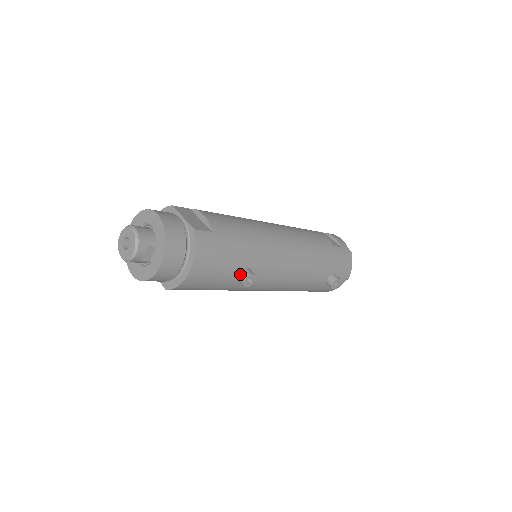
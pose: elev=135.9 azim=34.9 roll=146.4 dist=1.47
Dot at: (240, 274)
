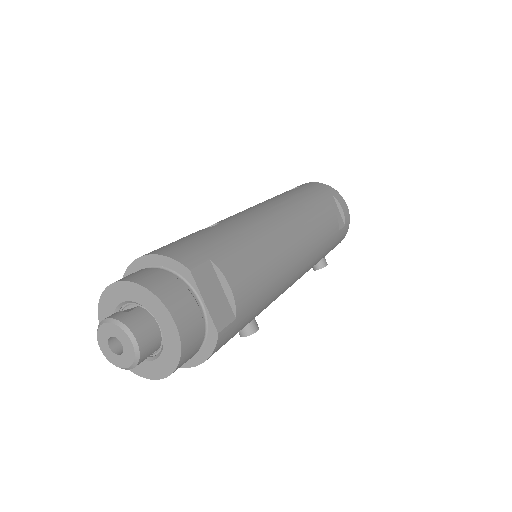
Dot at: occluded
